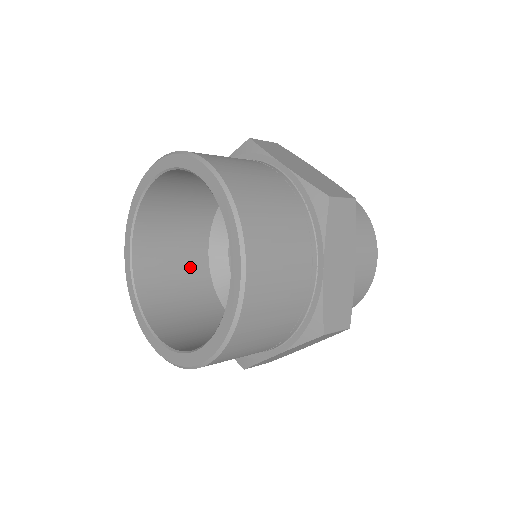
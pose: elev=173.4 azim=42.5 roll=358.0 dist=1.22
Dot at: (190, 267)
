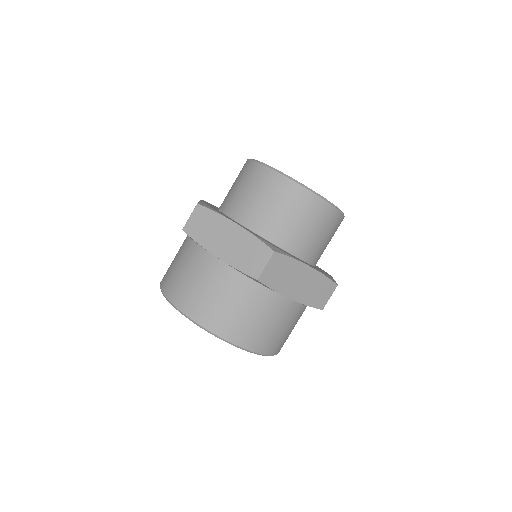
Dot at: occluded
